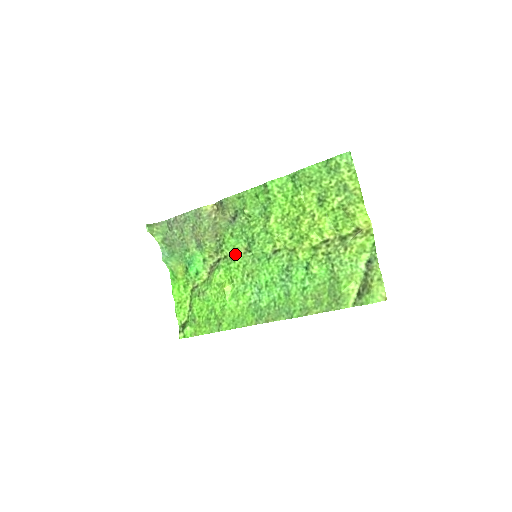
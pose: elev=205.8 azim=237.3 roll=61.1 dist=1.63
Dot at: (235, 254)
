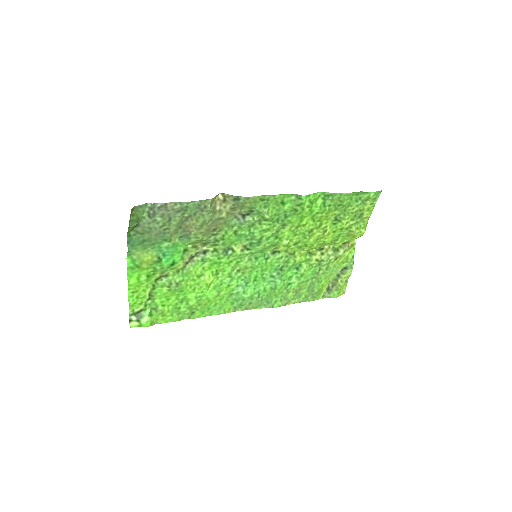
Dot at: (231, 250)
